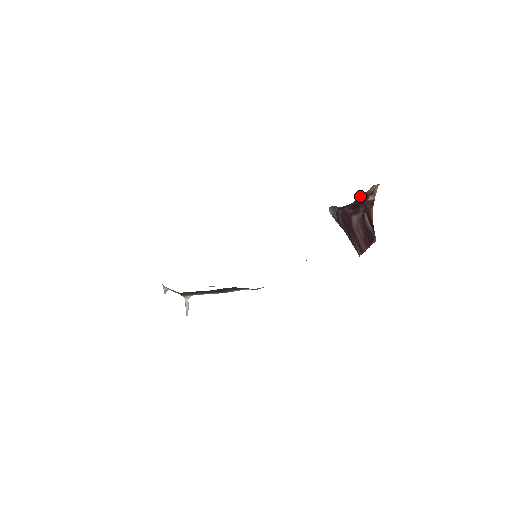
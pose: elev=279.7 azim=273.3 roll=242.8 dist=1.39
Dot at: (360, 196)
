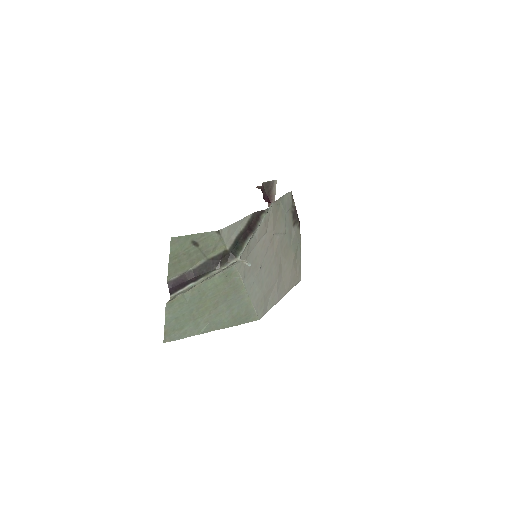
Dot at: occluded
